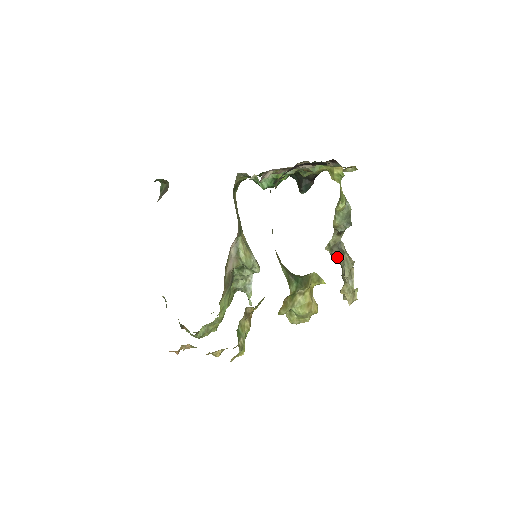
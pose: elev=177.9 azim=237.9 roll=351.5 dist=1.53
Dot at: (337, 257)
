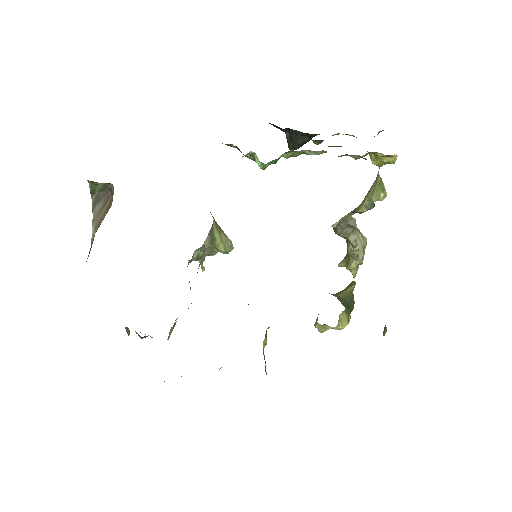
Dot at: (344, 233)
